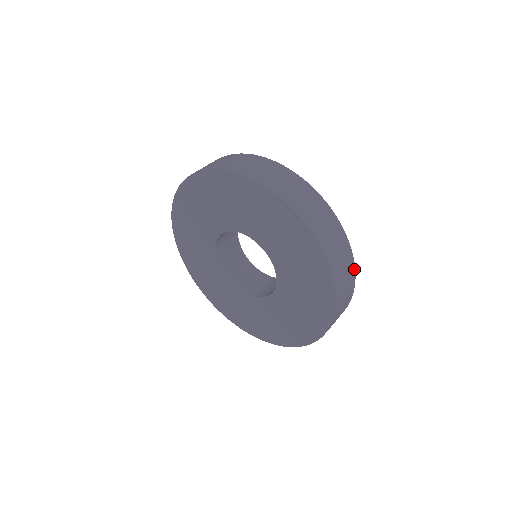
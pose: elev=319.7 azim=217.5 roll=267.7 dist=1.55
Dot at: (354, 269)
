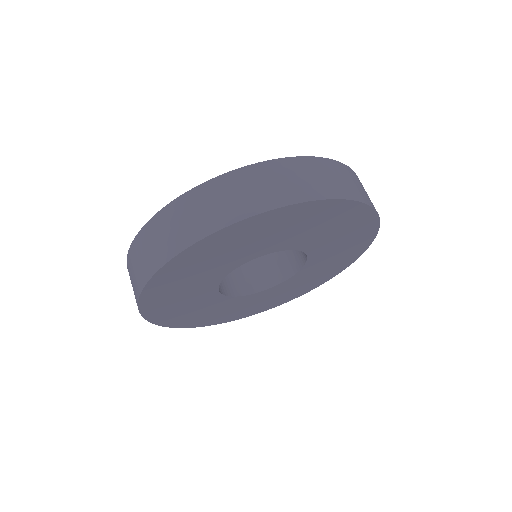
Dot at: (327, 160)
